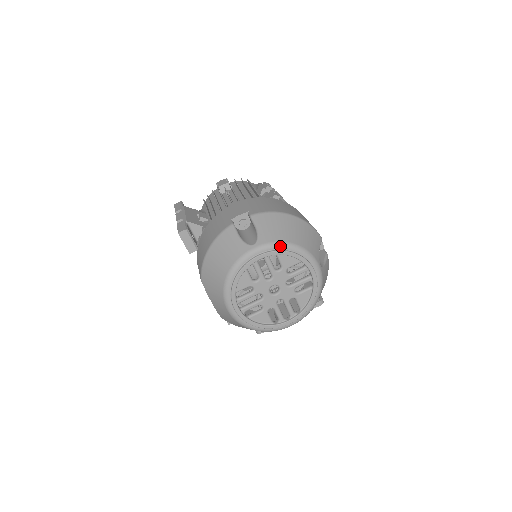
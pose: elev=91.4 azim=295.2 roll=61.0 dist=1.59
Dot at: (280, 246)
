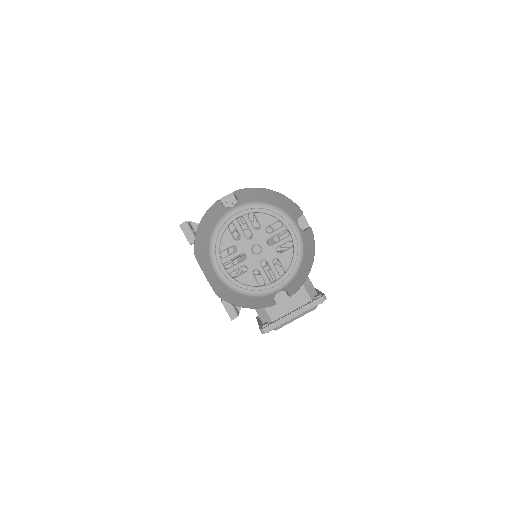
Dot at: (256, 205)
